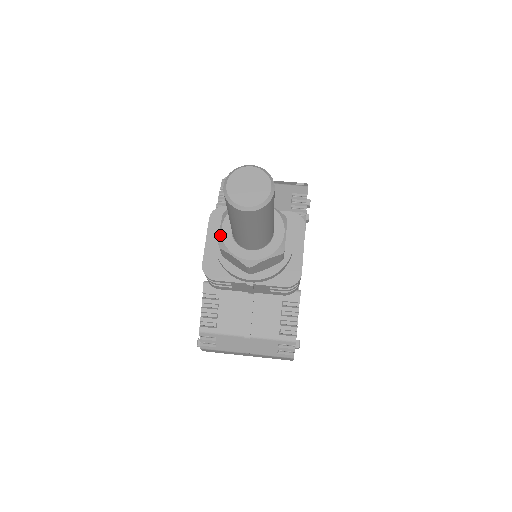
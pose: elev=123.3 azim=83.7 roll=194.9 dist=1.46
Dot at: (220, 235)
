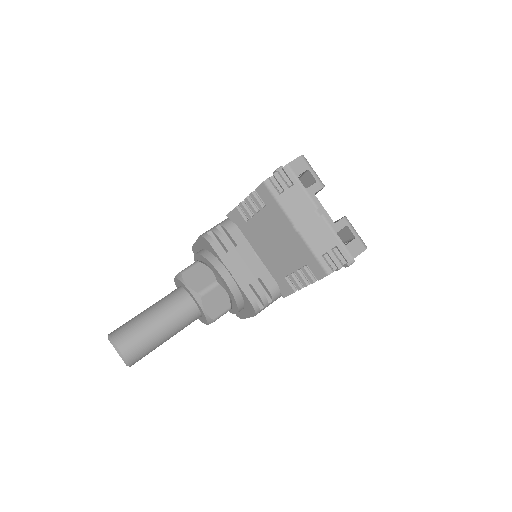
Dot at: (174, 279)
